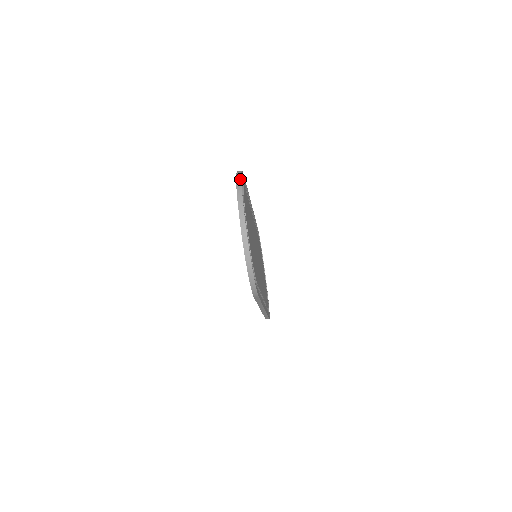
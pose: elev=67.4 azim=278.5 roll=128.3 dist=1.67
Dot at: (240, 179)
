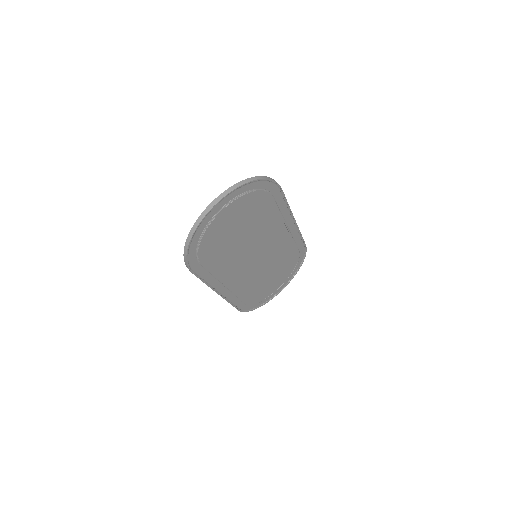
Dot at: (249, 181)
